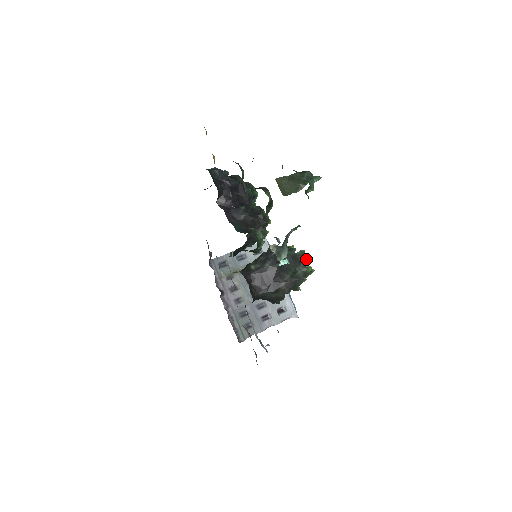
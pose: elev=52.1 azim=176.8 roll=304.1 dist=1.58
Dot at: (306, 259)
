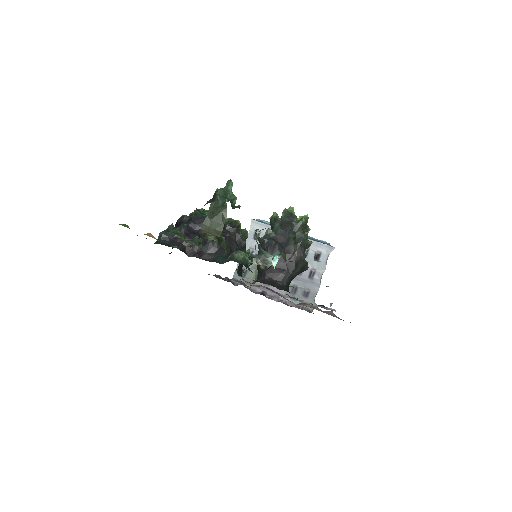
Dot at: (293, 212)
